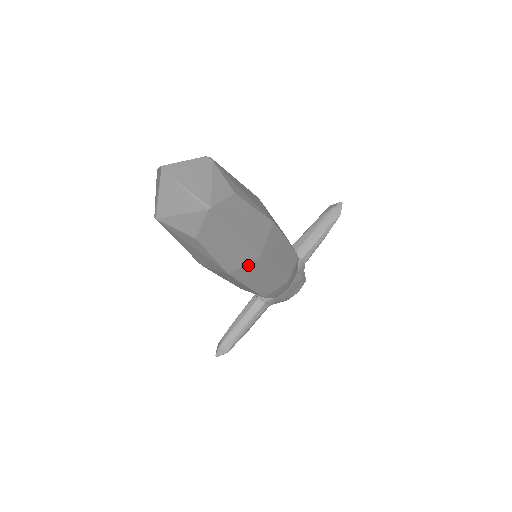
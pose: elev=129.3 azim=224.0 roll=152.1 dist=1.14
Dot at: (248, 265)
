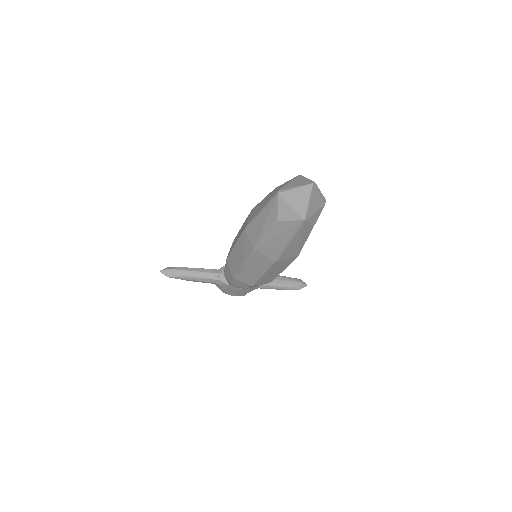
Dot at: (265, 257)
